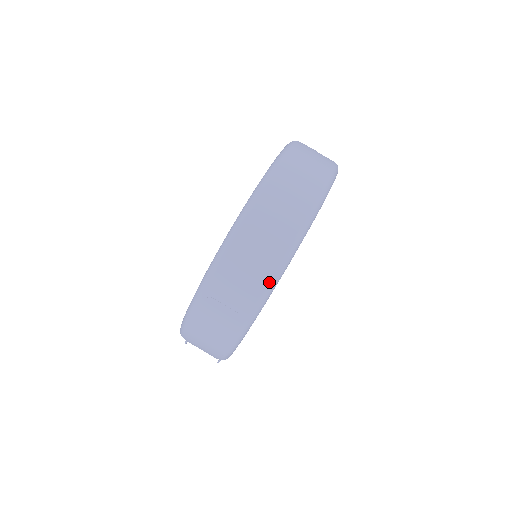
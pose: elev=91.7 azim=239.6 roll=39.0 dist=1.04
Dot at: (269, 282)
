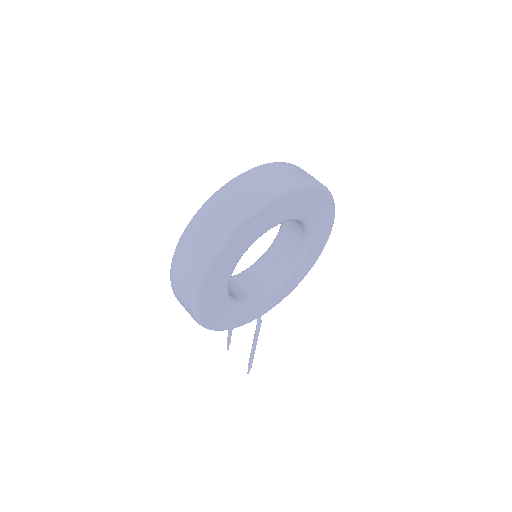
Dot at: (214, 245)
